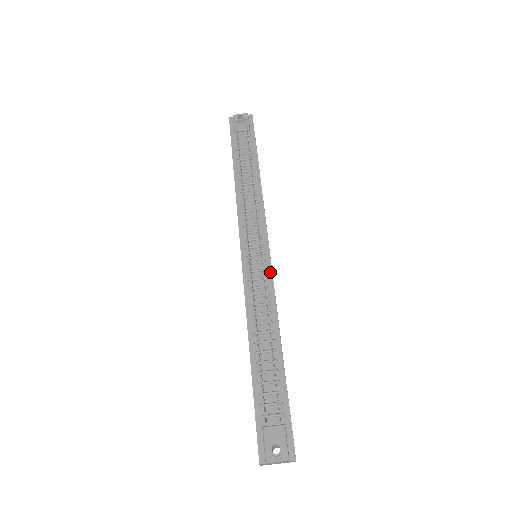
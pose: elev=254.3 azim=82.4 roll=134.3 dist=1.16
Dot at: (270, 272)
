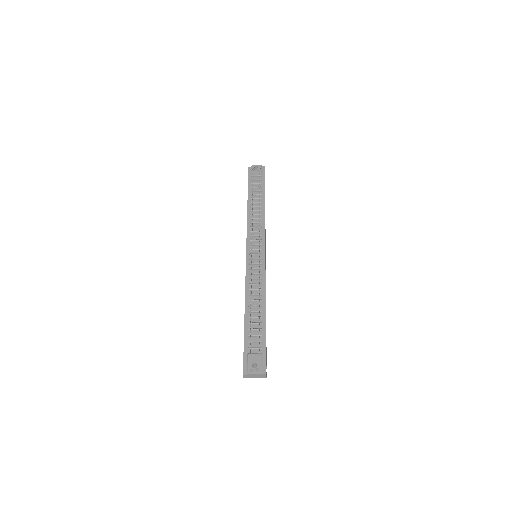
Dot at: (264, 265)
